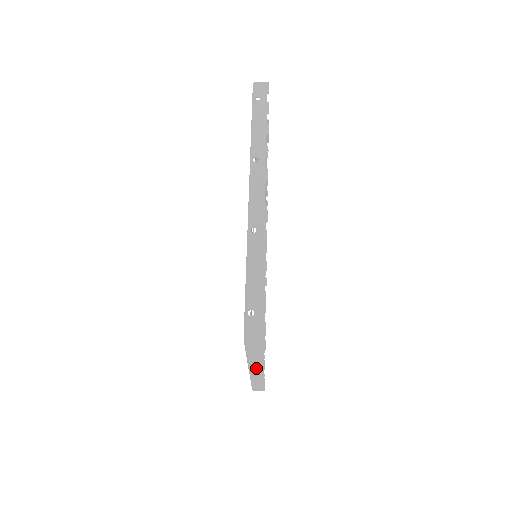
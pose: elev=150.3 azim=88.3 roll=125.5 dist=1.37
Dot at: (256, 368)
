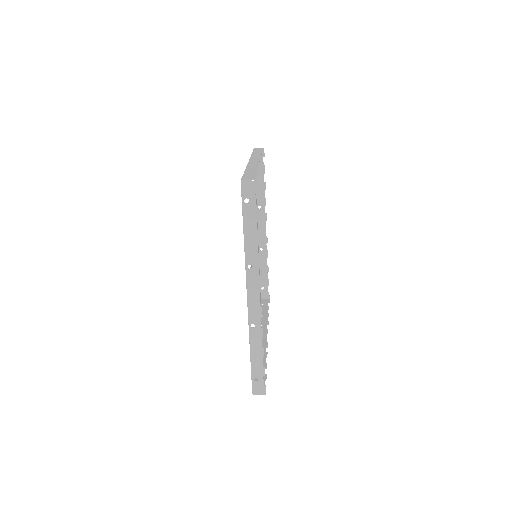
Dot at: (253, 279)
